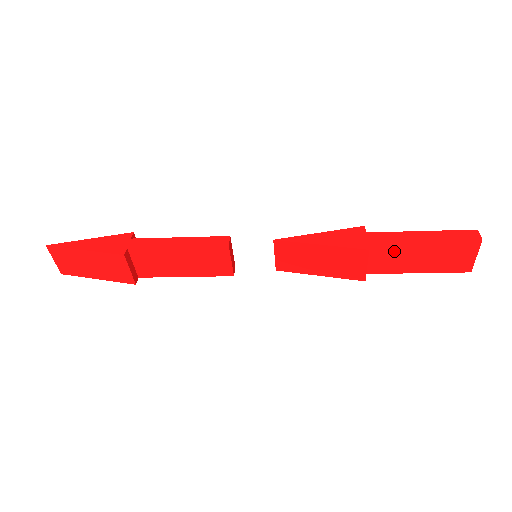
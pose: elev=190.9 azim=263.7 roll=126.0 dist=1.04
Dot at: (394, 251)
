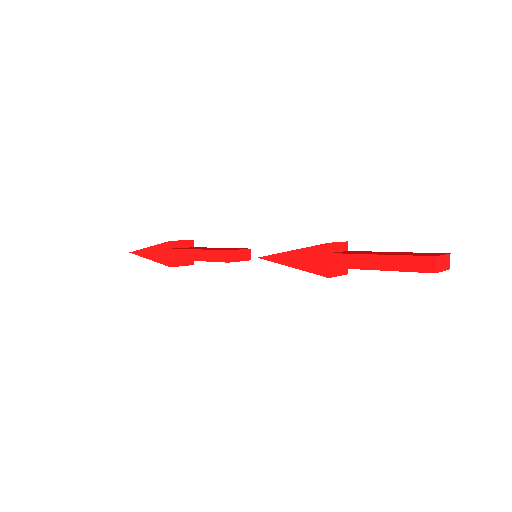
Dot at: occluded
